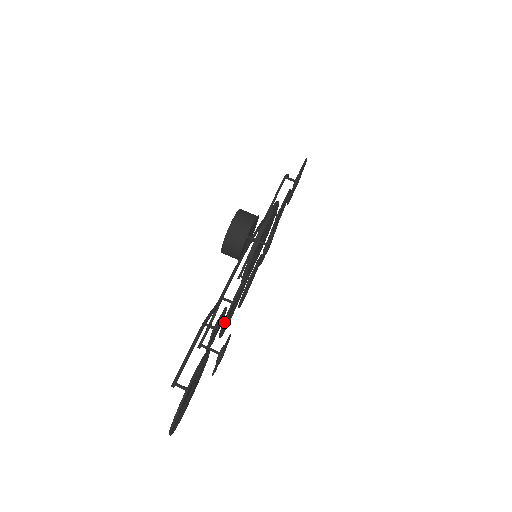
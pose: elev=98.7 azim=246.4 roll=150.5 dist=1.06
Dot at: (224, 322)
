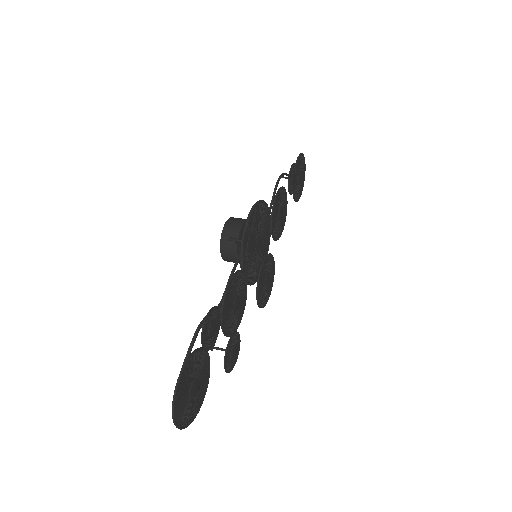
Dot at: (221, 321)
